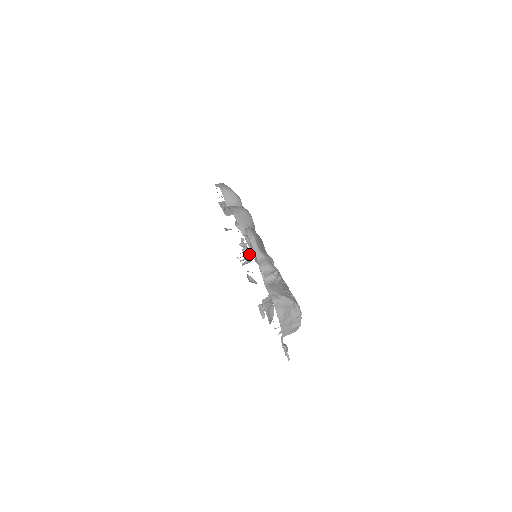
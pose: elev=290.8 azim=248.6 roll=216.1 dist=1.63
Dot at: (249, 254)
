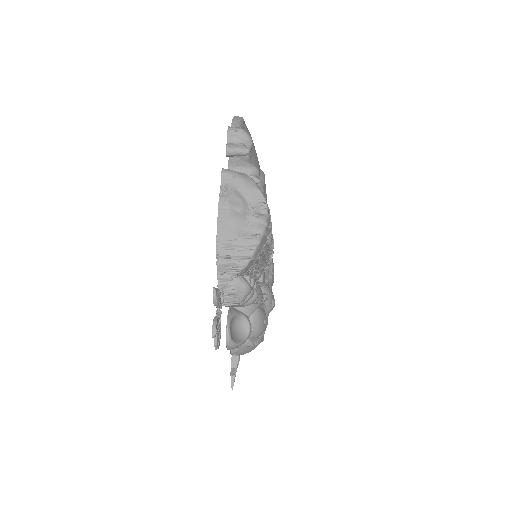
Dot at: occluded
